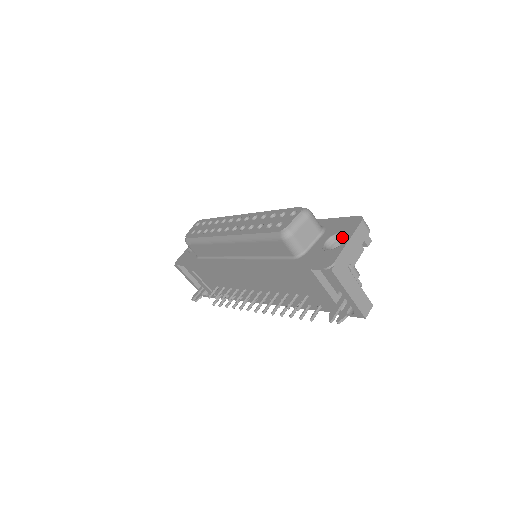
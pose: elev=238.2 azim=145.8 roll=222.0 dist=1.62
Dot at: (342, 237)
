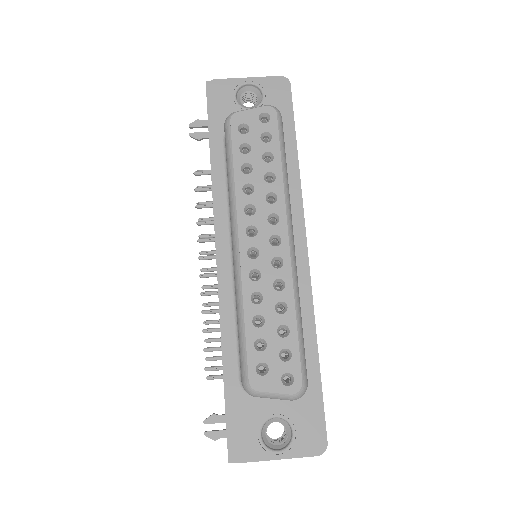
Dot at: (289, 435)
